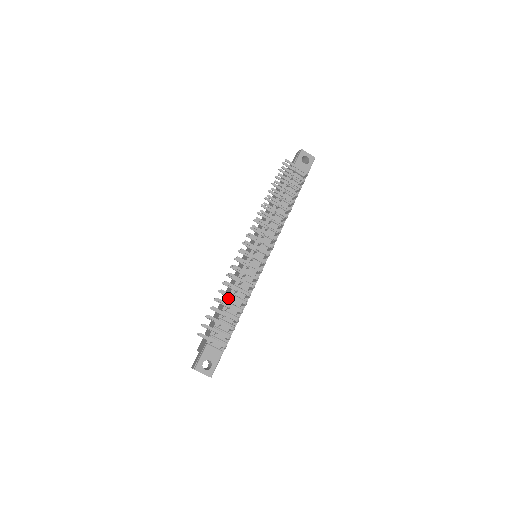
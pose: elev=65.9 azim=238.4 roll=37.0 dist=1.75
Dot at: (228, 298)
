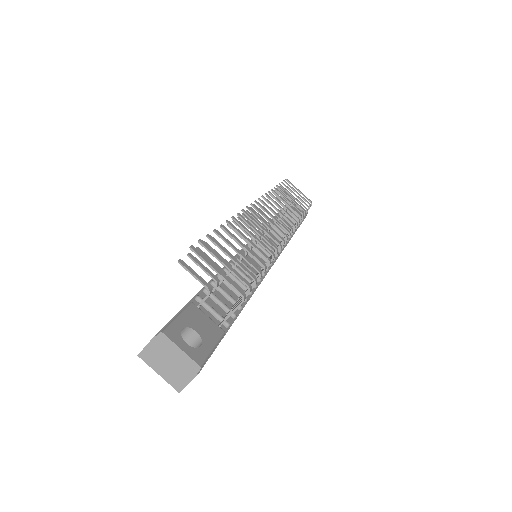
Dot at: occluded
